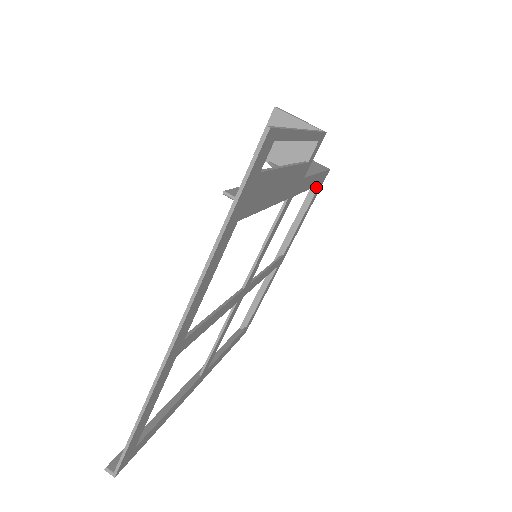
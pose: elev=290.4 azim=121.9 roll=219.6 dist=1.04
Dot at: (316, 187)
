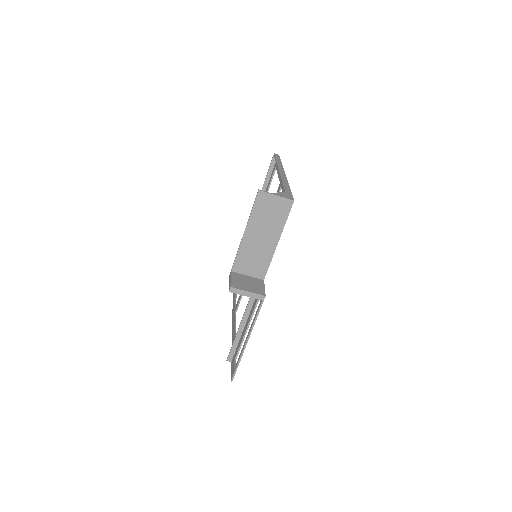
Dot at: occluded
